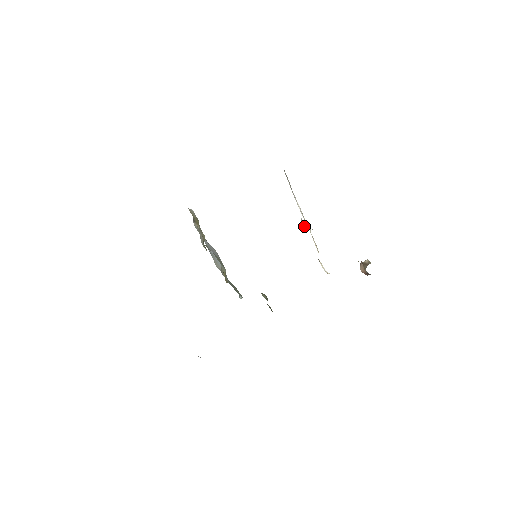
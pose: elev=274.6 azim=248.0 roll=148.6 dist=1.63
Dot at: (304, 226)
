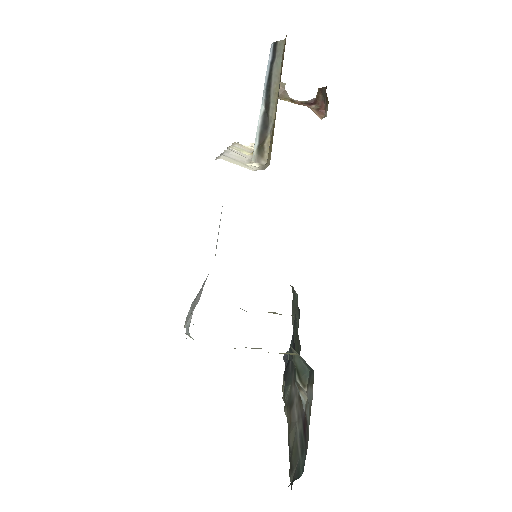
Dot at: occluded
